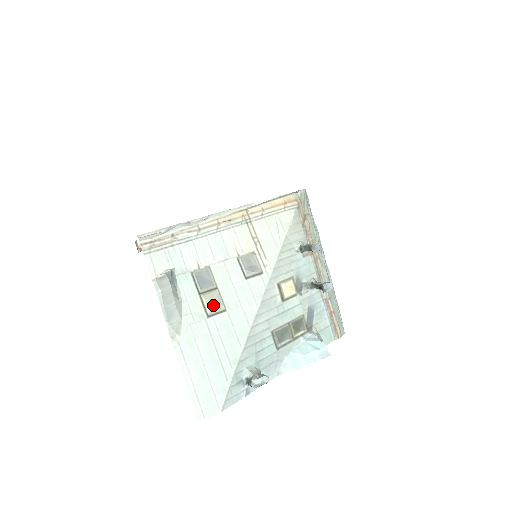
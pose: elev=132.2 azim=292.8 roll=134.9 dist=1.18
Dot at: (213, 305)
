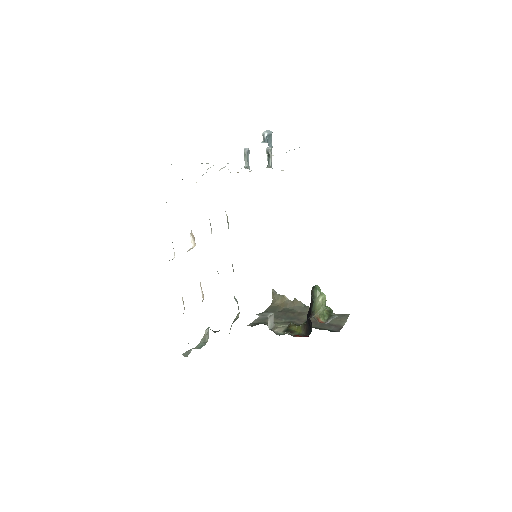
Dot at: occluded
